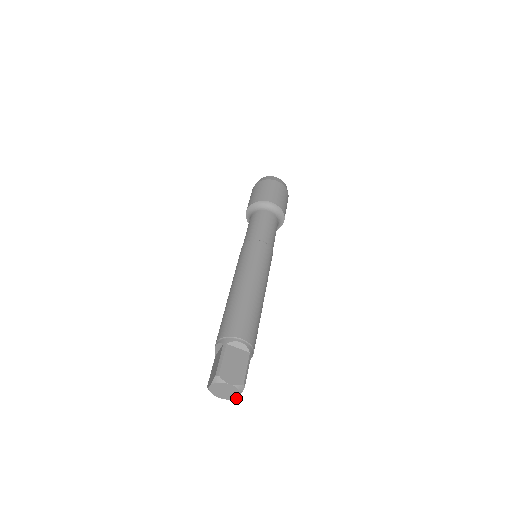
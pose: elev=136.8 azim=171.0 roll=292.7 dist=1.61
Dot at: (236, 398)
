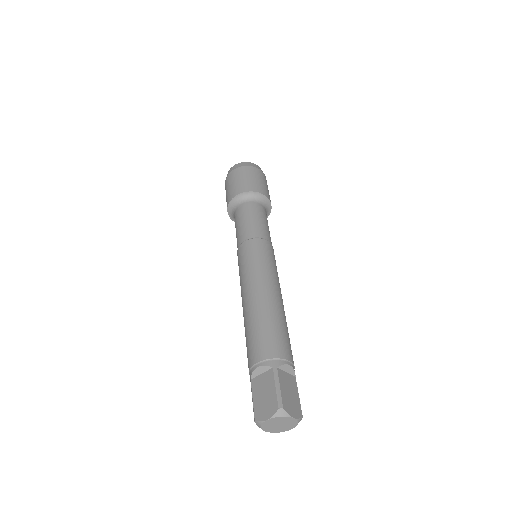
Dot at: occluded
